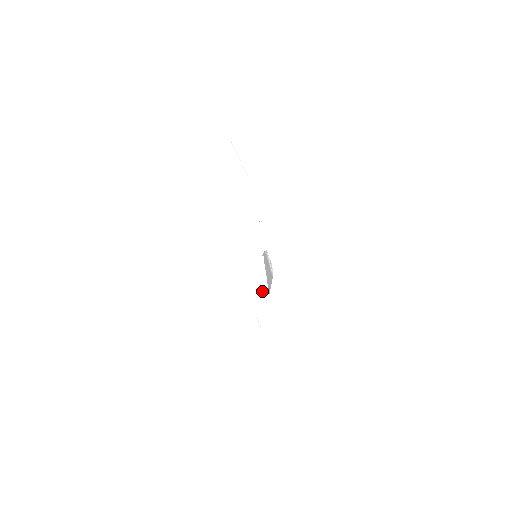
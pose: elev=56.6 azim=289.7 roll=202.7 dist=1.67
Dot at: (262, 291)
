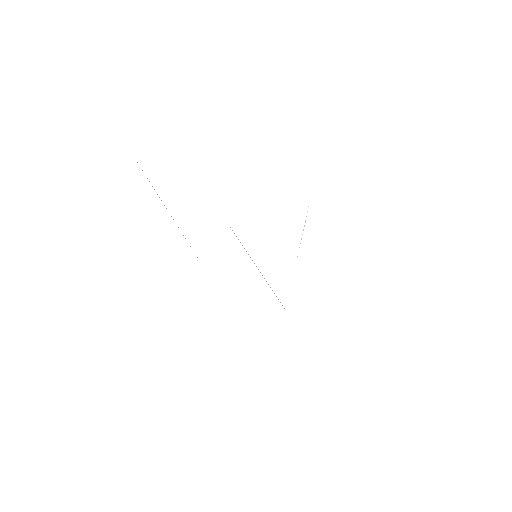
Dot at: occluded
